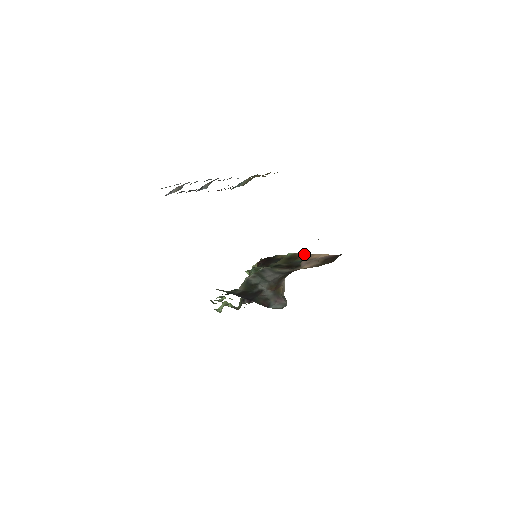
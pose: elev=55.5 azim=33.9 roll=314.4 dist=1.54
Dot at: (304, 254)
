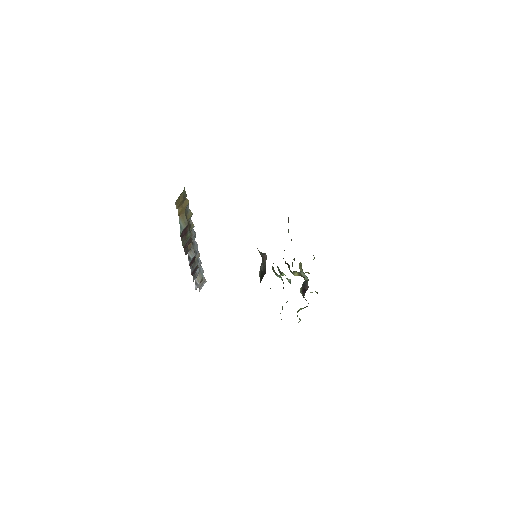
Dot at: occluded
